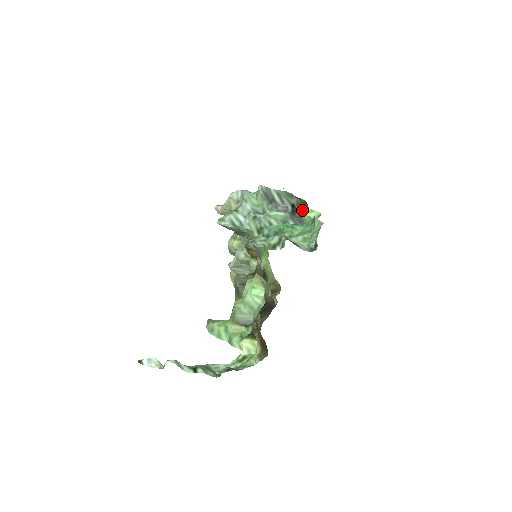
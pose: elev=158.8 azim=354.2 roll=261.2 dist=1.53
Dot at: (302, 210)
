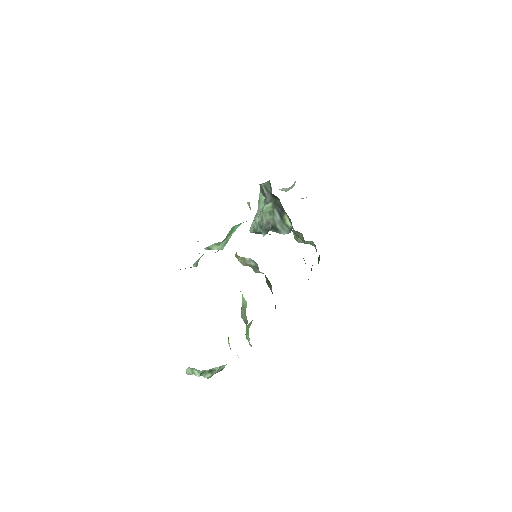
Dot at: (248, 205)
